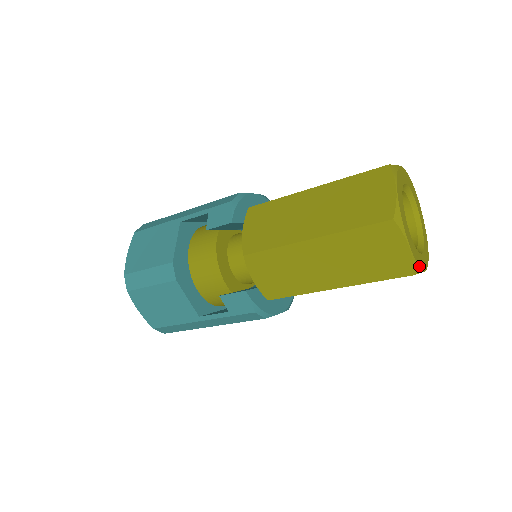
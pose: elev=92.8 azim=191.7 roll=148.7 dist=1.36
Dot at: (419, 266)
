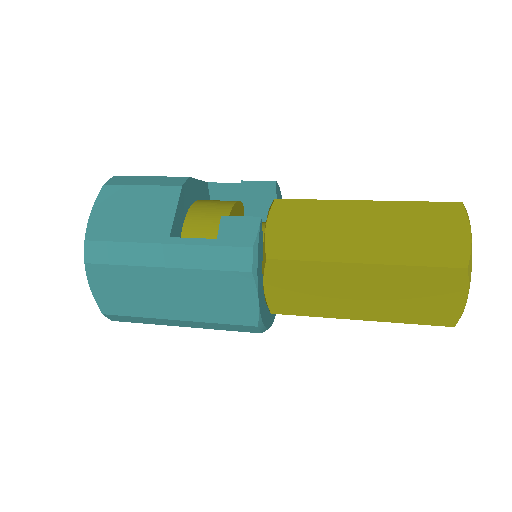
Dot at: (471, 271)
